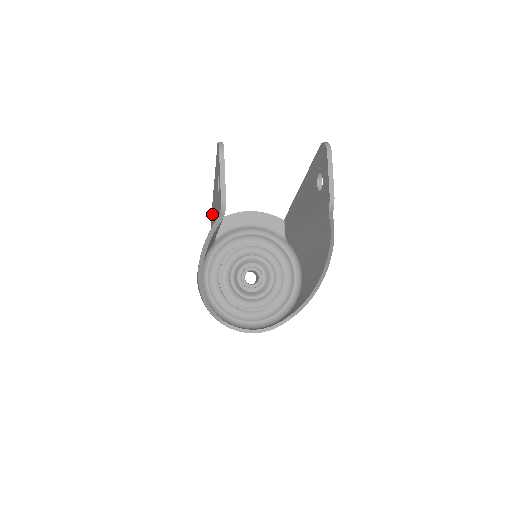
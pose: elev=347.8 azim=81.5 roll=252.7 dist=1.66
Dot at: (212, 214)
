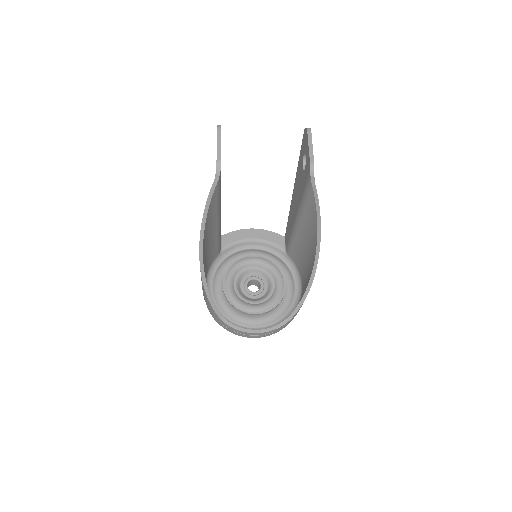
Dot at: occluded
